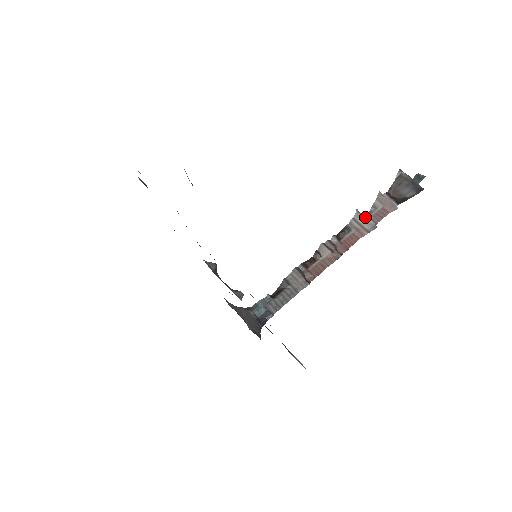
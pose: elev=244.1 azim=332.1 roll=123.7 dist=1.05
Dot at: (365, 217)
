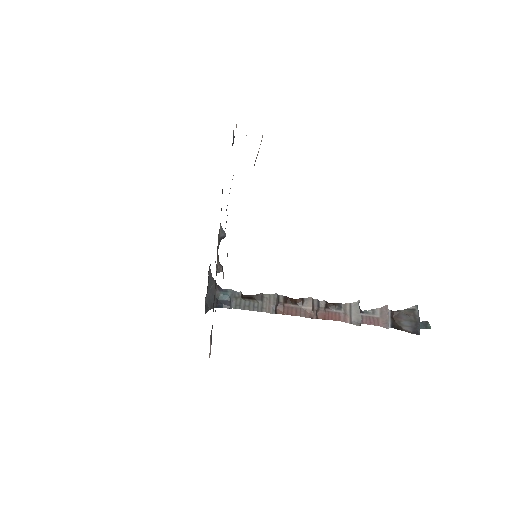
Dot at: (359, 311)
